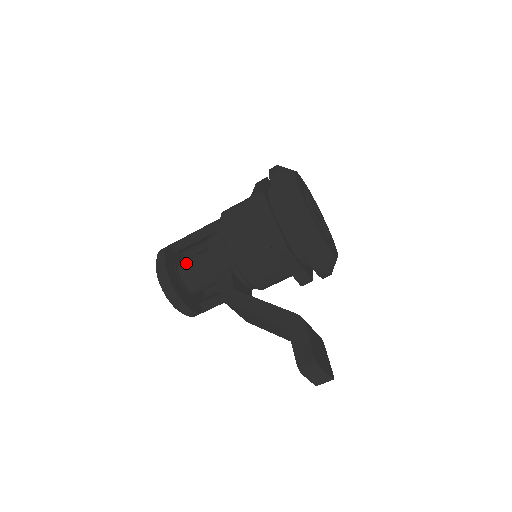
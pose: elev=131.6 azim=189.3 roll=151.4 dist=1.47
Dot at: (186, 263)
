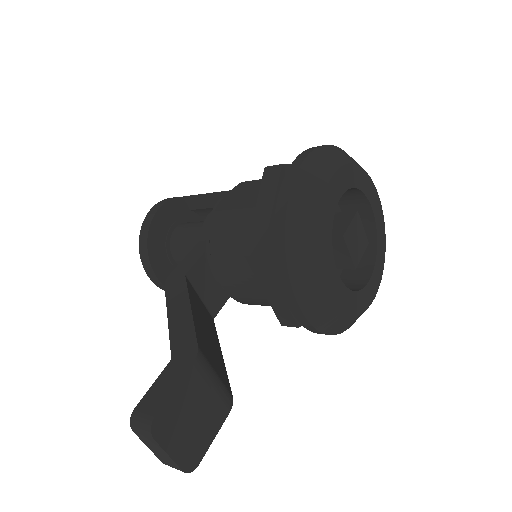
Dot at: (186, 224)
